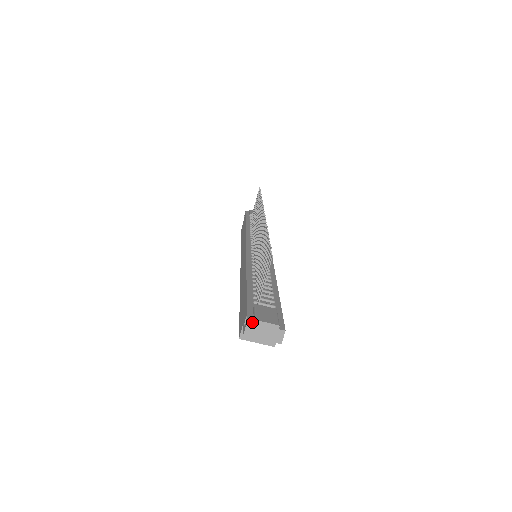
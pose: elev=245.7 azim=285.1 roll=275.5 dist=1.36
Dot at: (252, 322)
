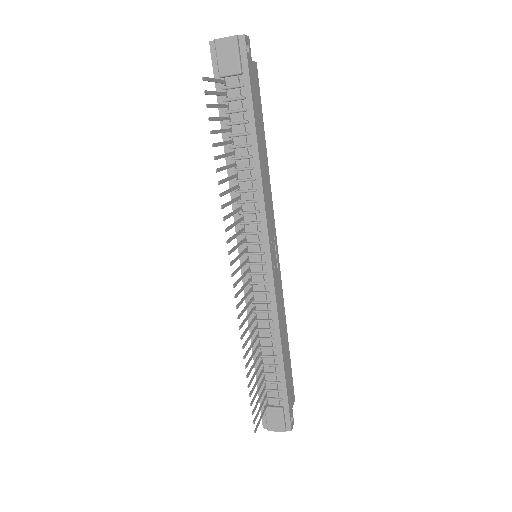
Dot at: (266, 428)
